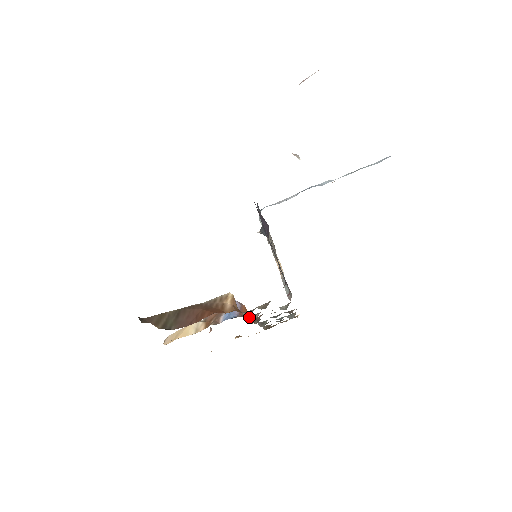
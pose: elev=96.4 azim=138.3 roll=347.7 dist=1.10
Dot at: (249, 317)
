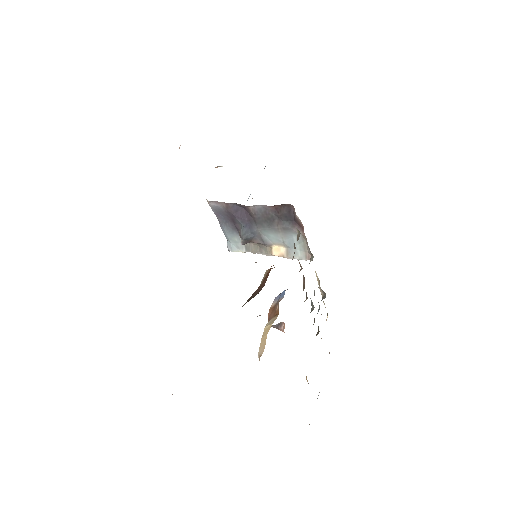
Dot at: occluded
